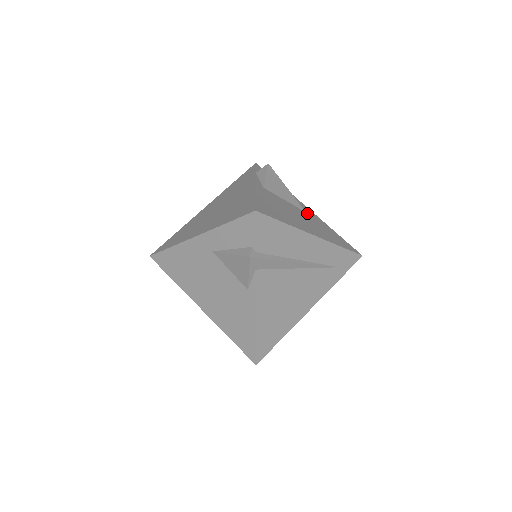
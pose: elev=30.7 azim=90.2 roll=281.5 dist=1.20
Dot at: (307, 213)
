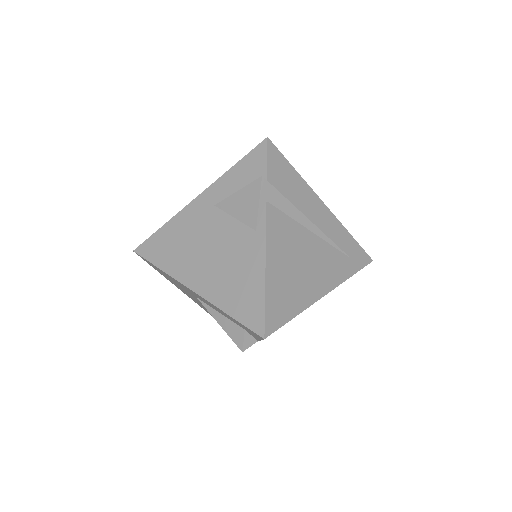
Dot at: occluded
